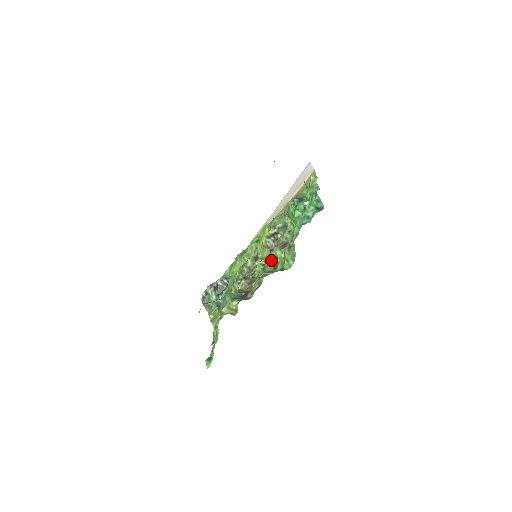
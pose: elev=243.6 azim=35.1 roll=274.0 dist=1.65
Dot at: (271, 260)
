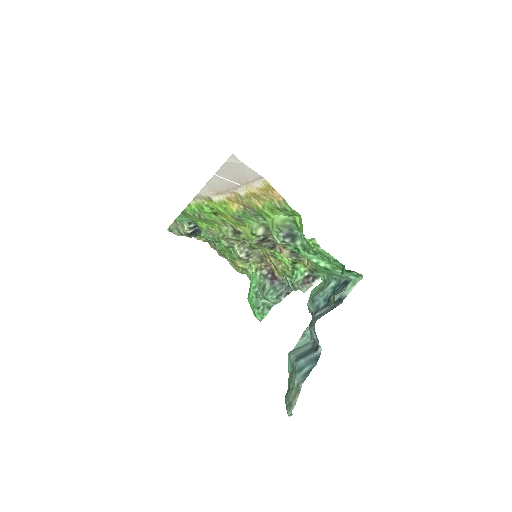
Dot at: (277, 252)
